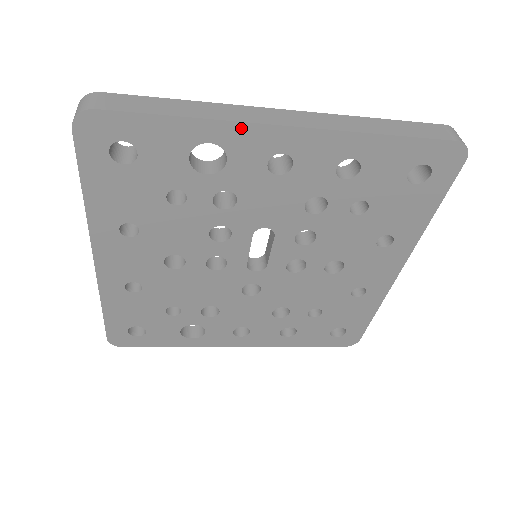
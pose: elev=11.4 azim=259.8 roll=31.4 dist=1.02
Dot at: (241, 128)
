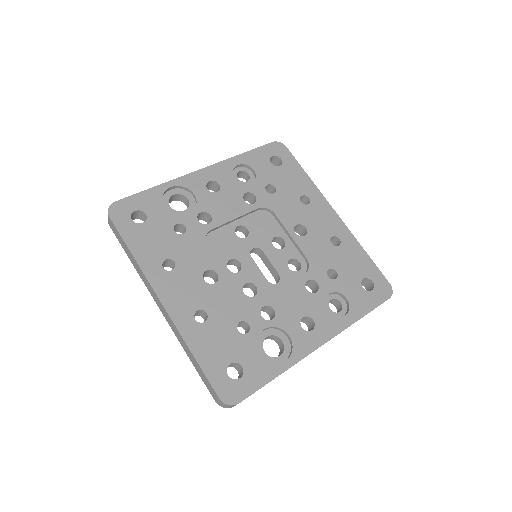
Dot at: occluded
